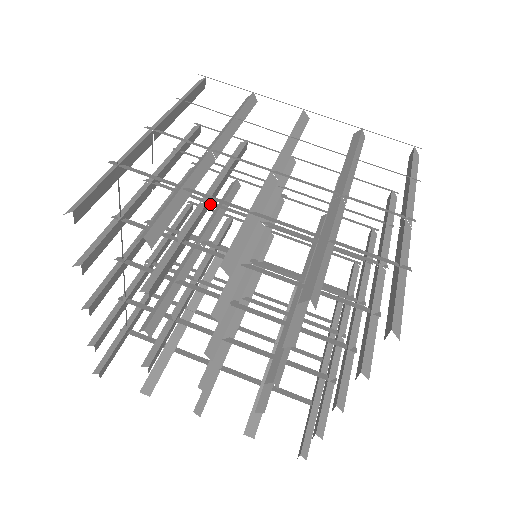
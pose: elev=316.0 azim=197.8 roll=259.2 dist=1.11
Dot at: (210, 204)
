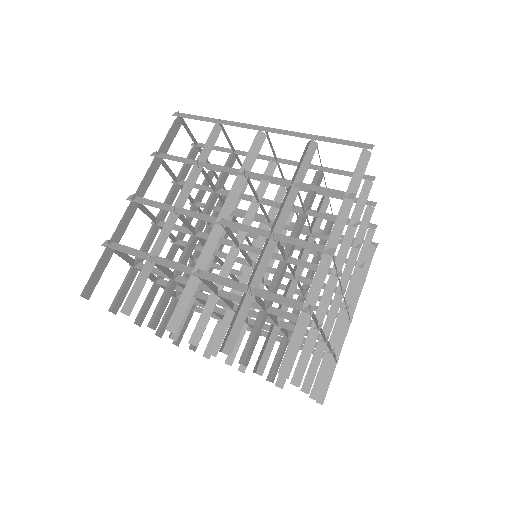
Dot at: (197, 236)
